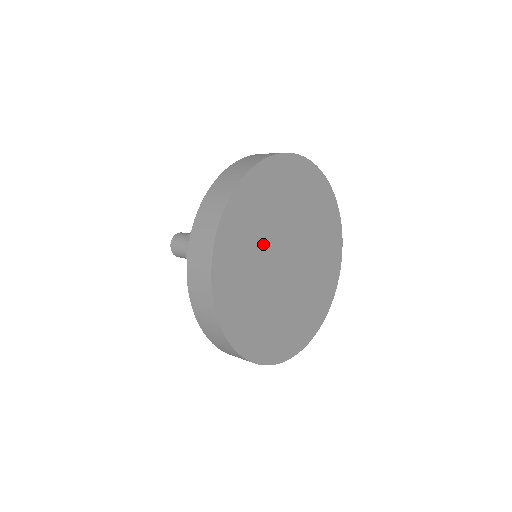
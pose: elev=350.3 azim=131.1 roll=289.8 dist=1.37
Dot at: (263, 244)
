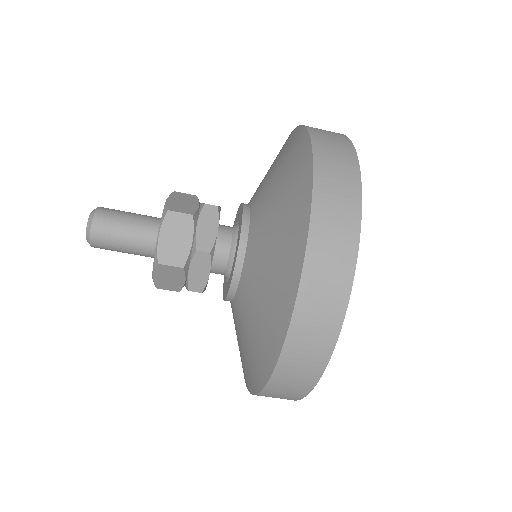
Dot at: occluded
